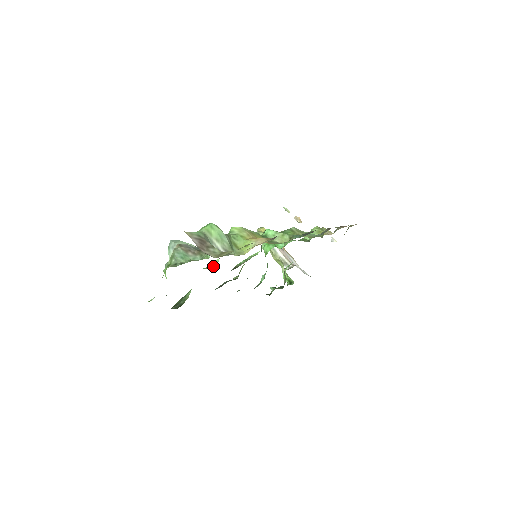
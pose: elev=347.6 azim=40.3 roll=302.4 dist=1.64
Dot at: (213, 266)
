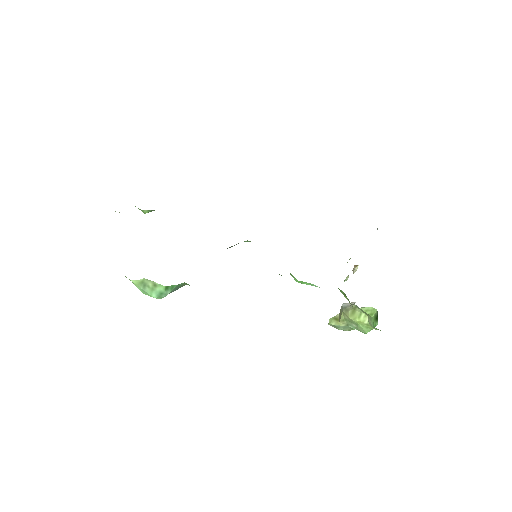
Dot at: occluded
